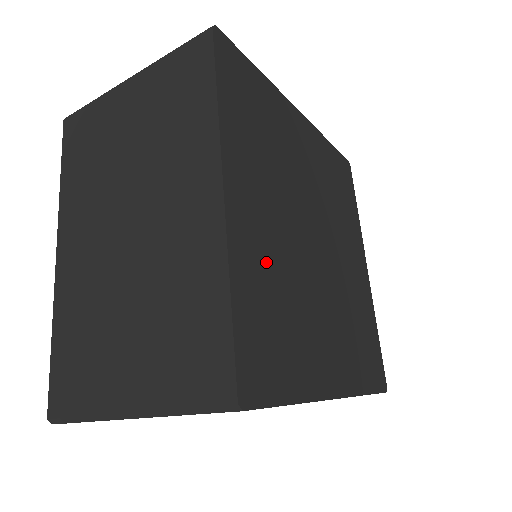
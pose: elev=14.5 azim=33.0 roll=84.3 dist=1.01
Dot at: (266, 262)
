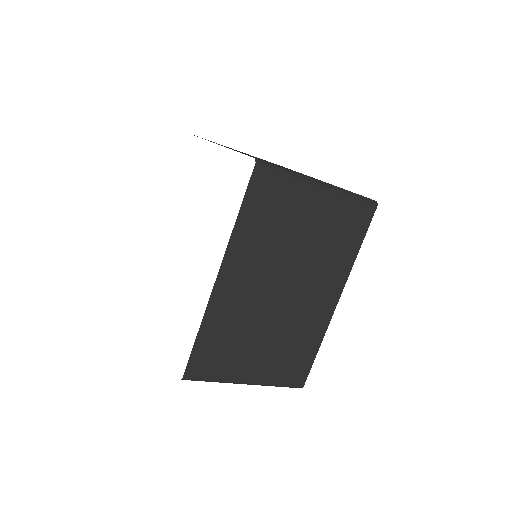
Dot at: occluded
